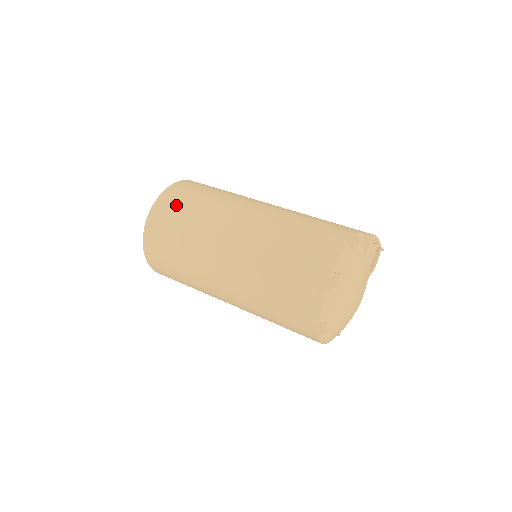
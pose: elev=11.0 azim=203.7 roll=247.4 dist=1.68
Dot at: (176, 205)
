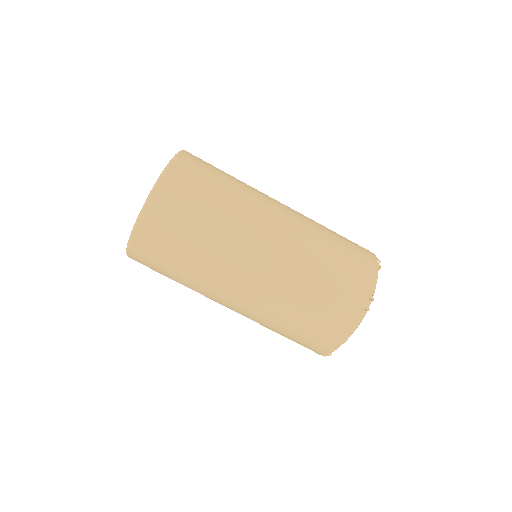
Dot at: occluded
